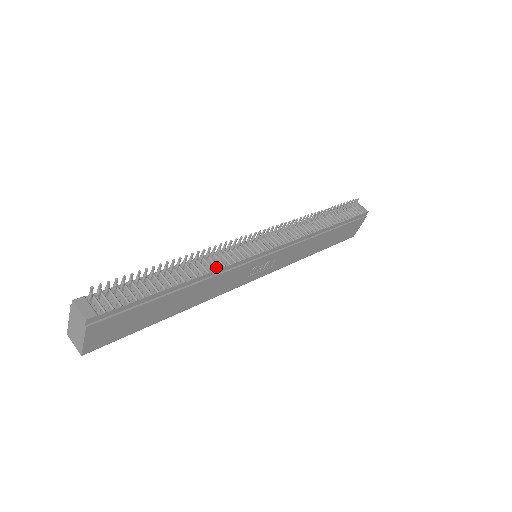
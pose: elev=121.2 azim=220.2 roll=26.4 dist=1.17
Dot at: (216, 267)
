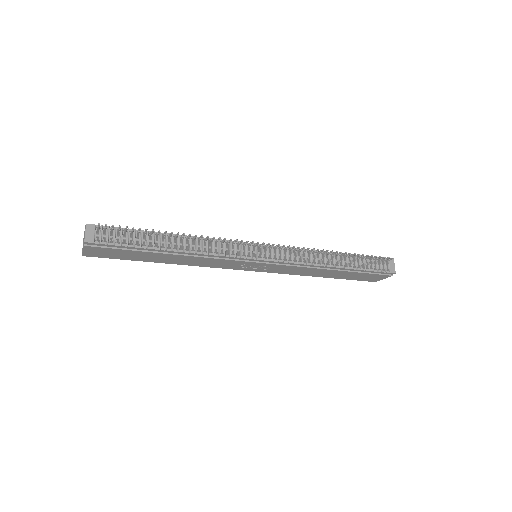
Dot at: (207, 251)
